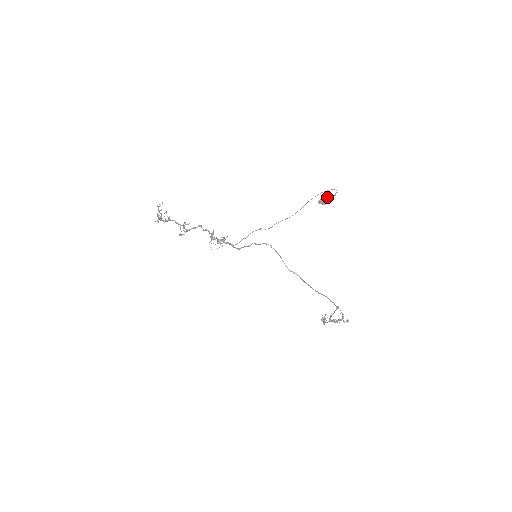
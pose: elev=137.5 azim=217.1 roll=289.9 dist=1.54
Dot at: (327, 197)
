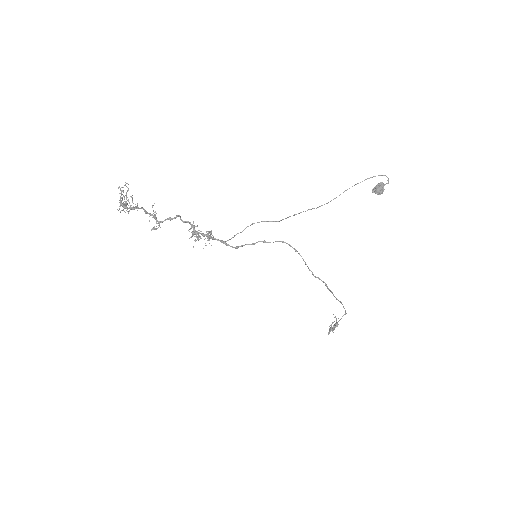
Dot at: (383, 185)
